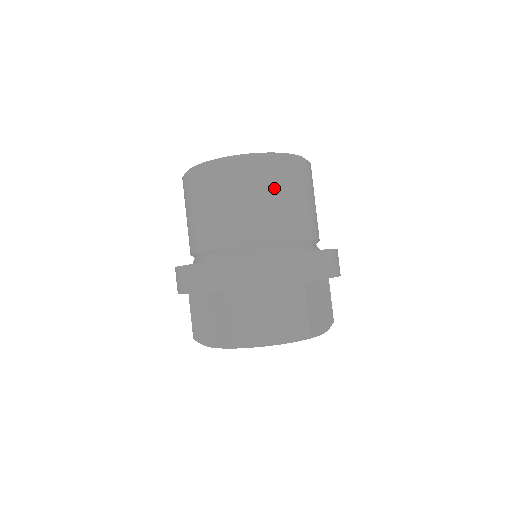
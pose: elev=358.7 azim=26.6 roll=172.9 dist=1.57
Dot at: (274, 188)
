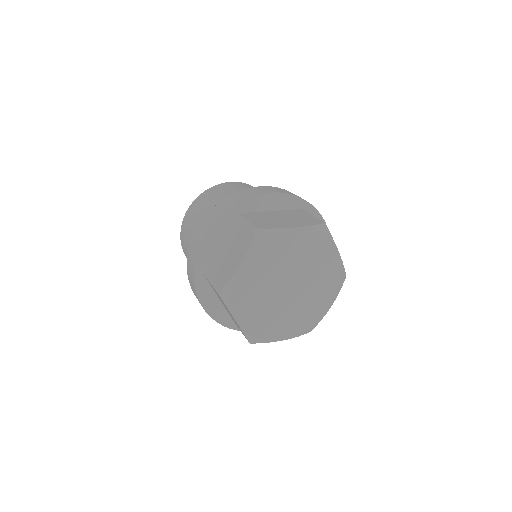
Dot at: occluded
